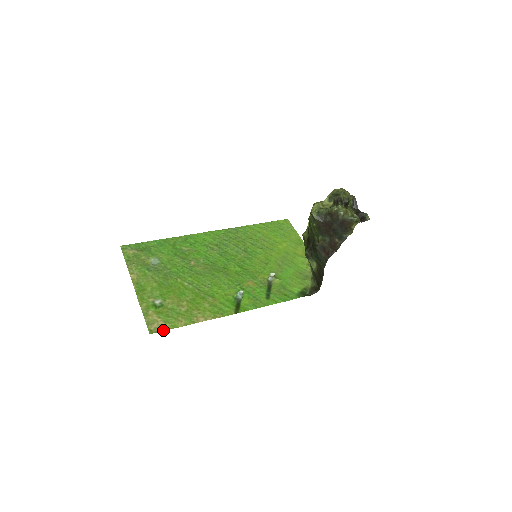
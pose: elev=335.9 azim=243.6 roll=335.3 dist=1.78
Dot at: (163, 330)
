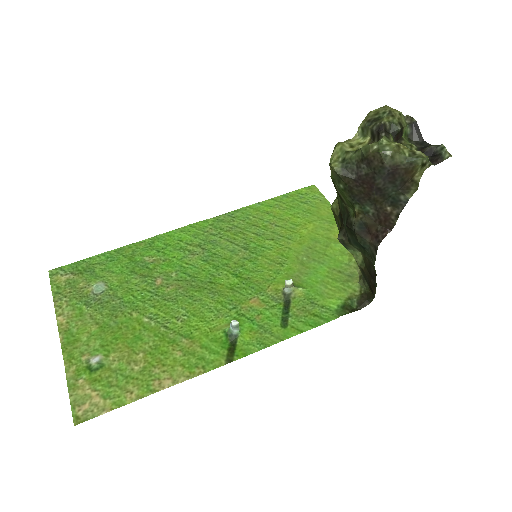
Dot at: (98, 414)
